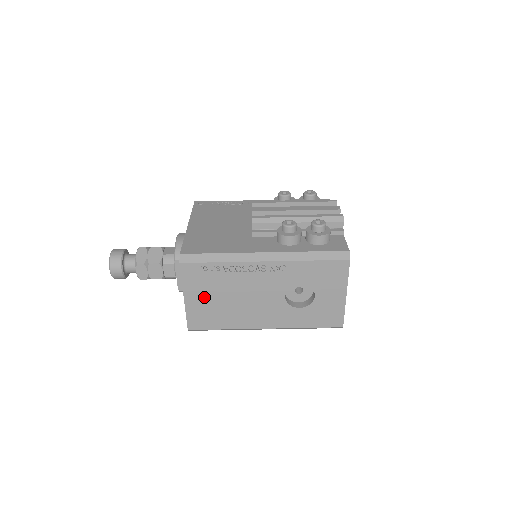
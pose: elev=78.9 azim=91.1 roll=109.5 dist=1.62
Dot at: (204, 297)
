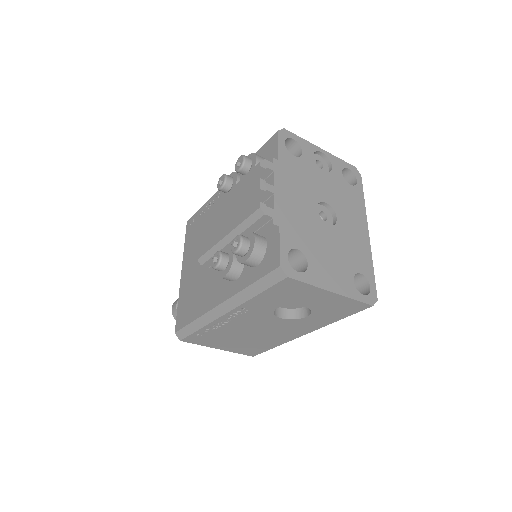
Dot at: (228, 343)
